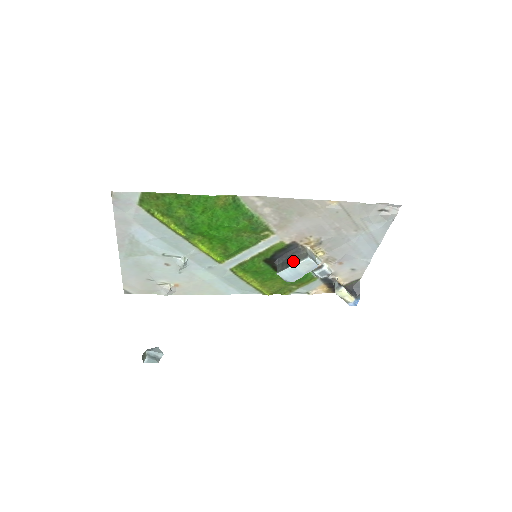
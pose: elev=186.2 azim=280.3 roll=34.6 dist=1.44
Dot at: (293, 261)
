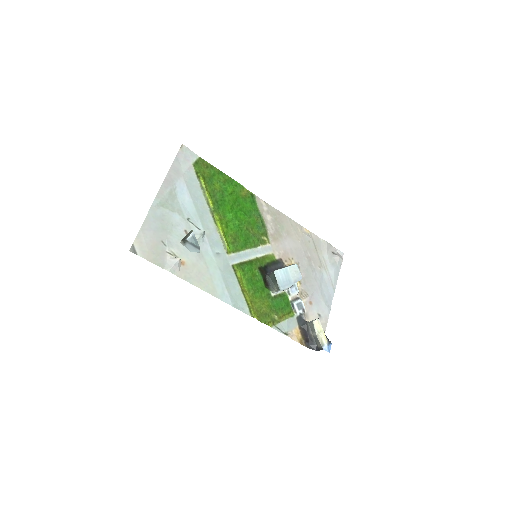
Dot at: occluded
